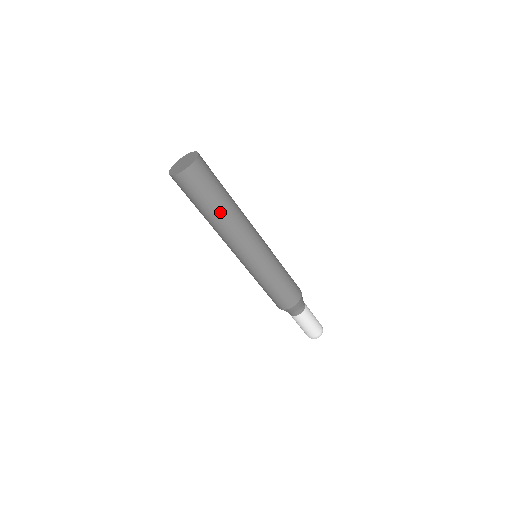
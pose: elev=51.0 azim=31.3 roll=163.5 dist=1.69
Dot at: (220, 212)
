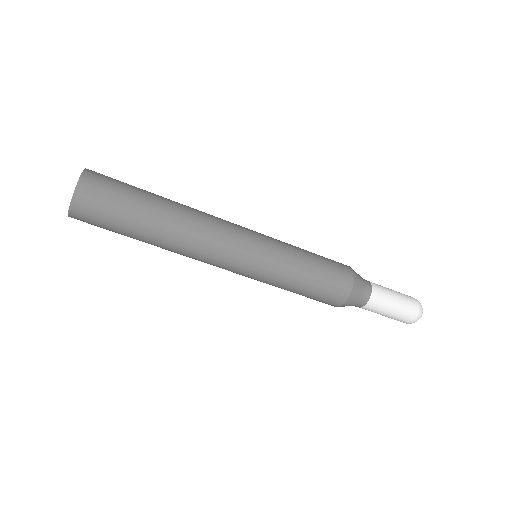
Dot at: (155, 232)
